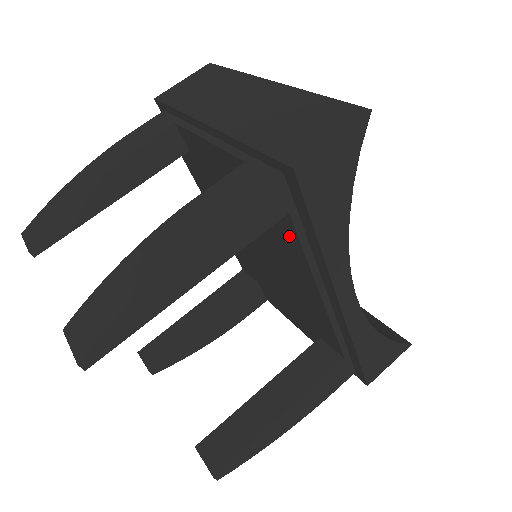
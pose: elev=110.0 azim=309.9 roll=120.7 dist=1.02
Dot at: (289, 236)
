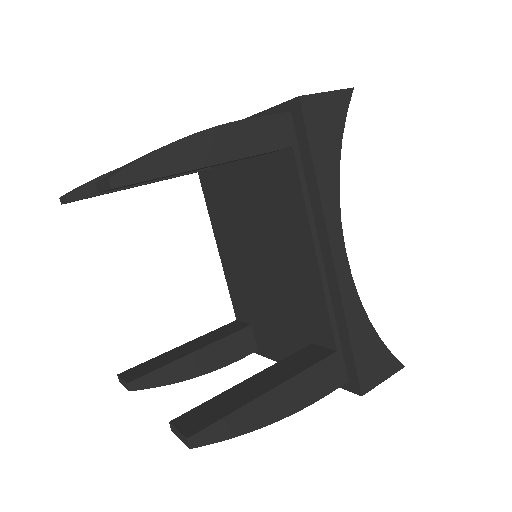
Dot at: (290, 183)
